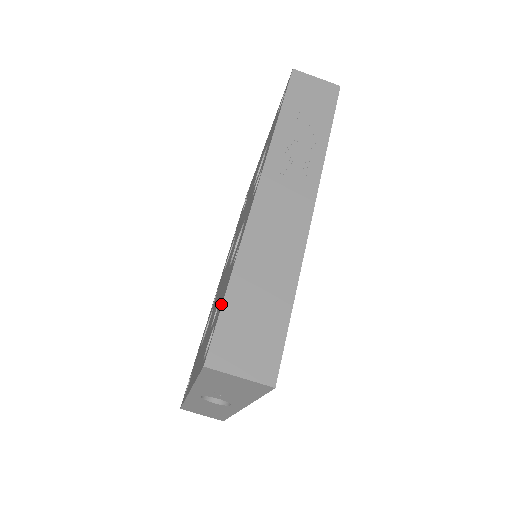
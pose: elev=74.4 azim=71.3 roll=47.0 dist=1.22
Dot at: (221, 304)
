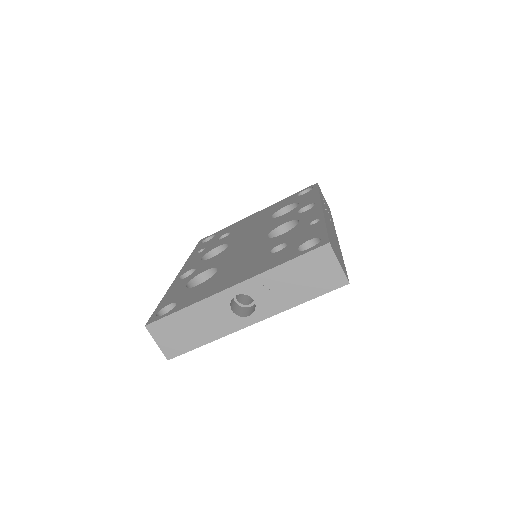
Dot at: (320, 231)
